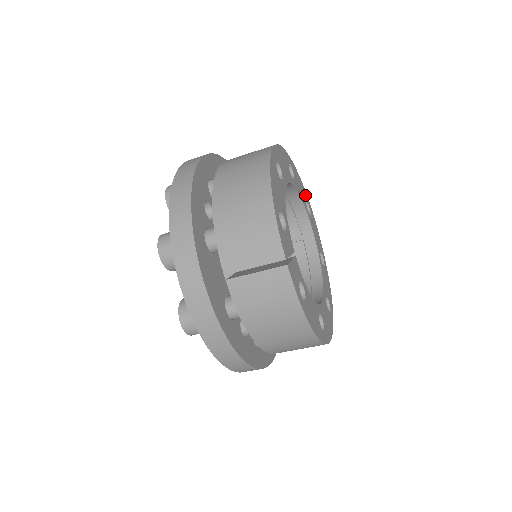
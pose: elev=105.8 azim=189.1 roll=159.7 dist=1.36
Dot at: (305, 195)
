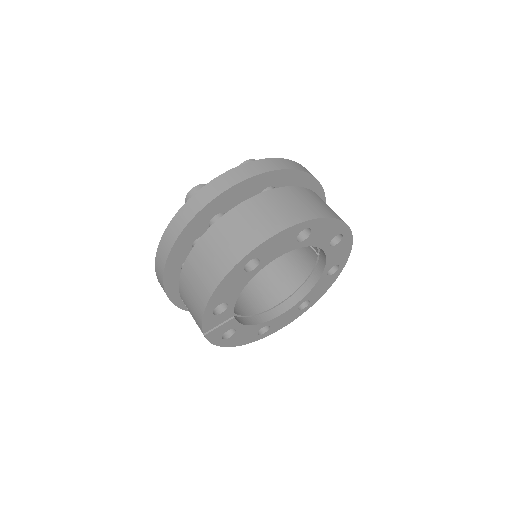
Dot at: (340, 230)
